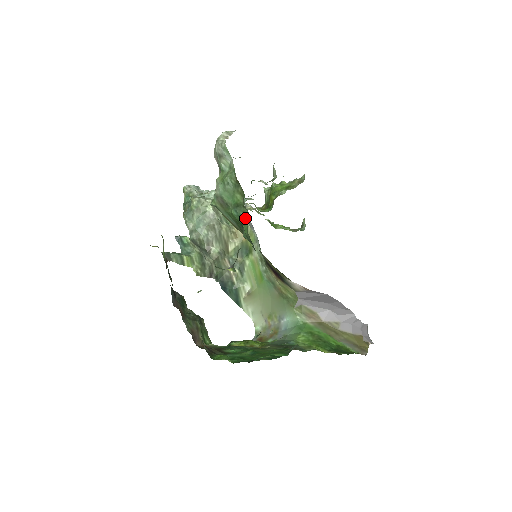
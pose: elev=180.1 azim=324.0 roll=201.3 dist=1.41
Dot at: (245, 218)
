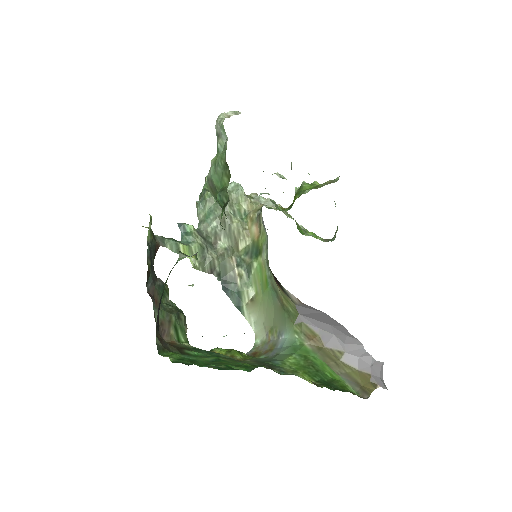
Dot at: (225, 203)
